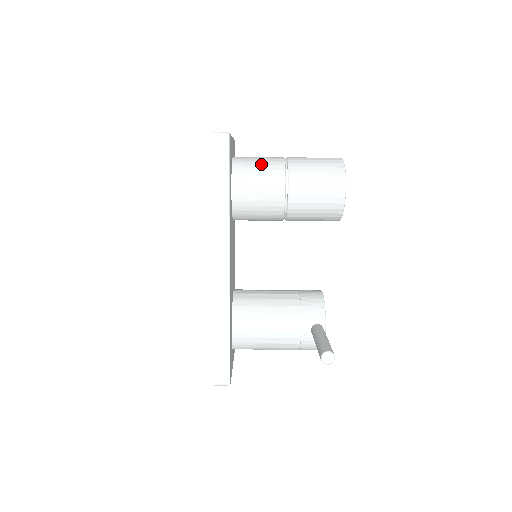
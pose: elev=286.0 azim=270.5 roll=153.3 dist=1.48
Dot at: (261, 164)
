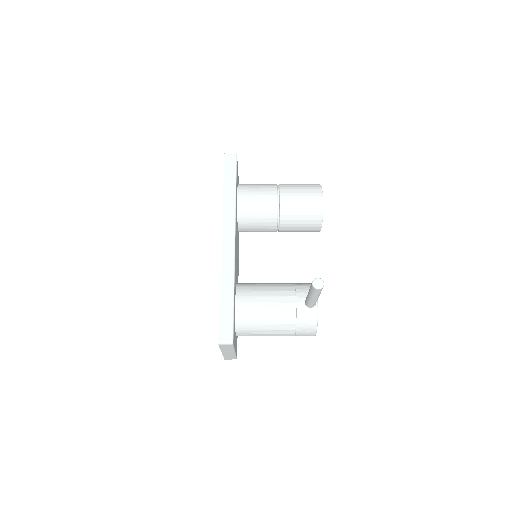
Dot at: (259, 184)
